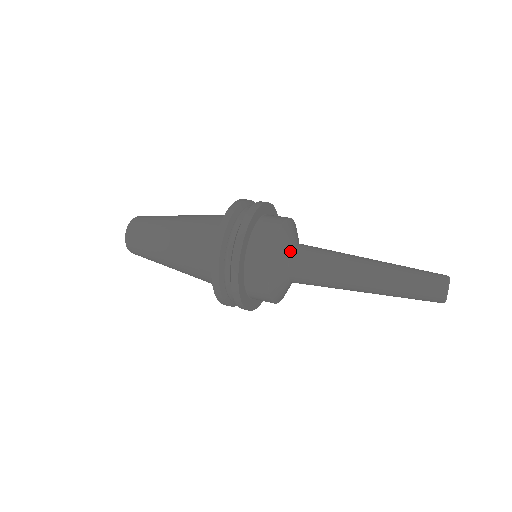
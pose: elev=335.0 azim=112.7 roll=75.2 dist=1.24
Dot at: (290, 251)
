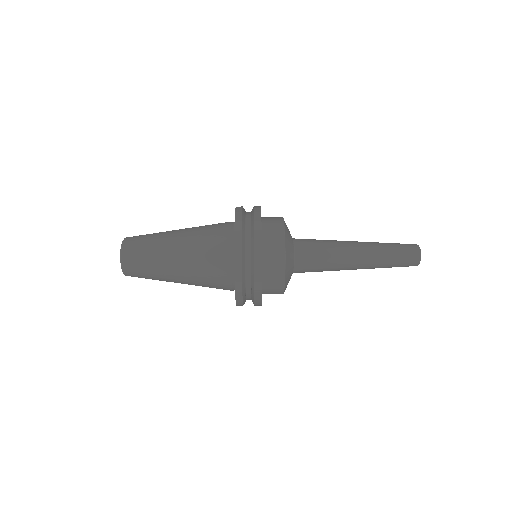
Dot at: (293, 247)
